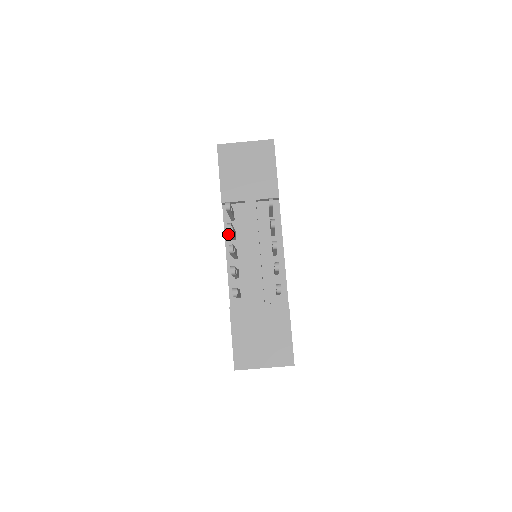
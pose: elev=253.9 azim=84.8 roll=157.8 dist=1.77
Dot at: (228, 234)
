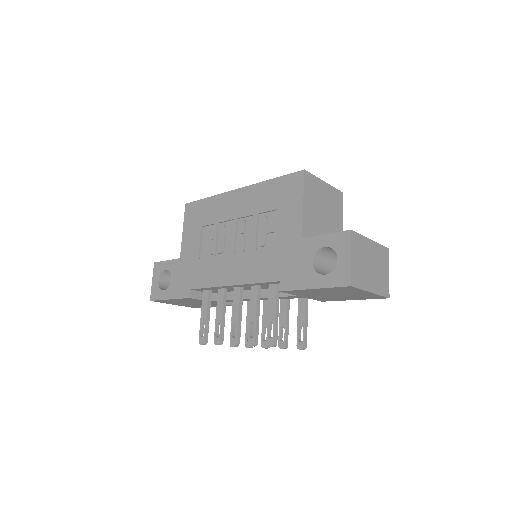
Dot at: (253, 285)
